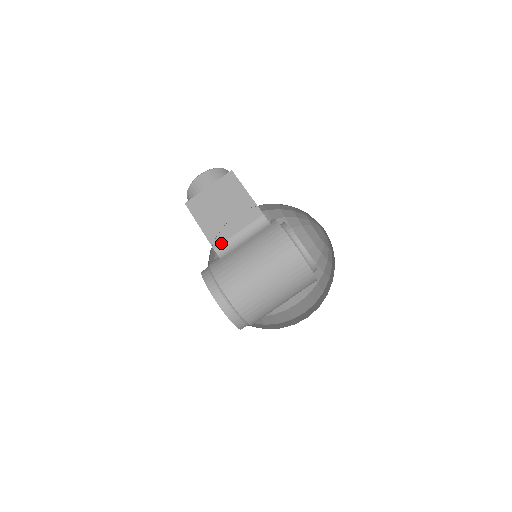
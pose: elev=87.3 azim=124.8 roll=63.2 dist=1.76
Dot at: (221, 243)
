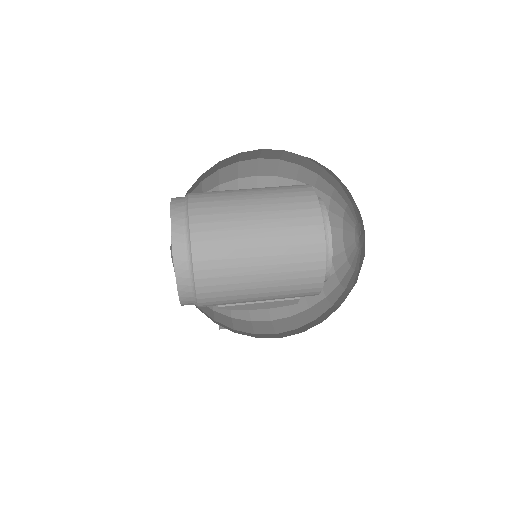
Dot at: occluded
